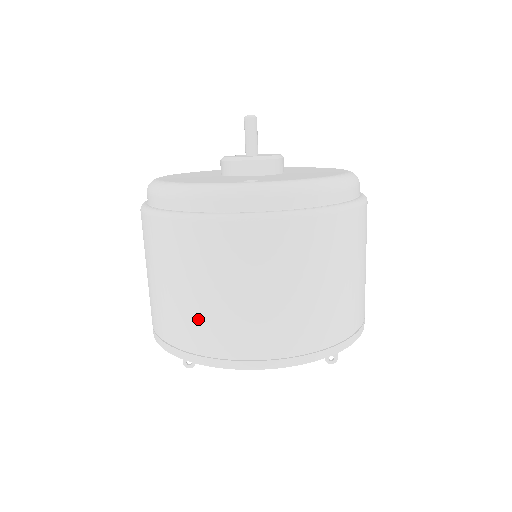
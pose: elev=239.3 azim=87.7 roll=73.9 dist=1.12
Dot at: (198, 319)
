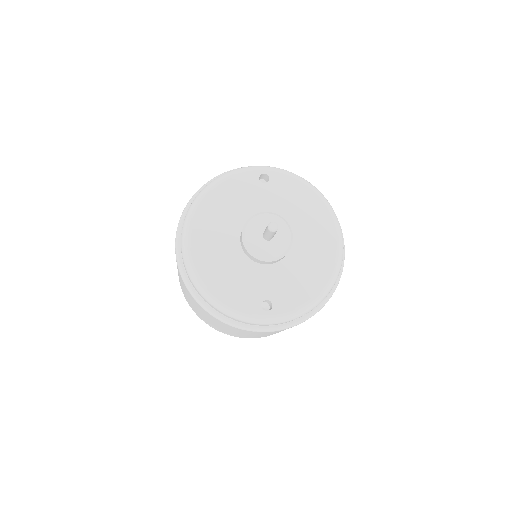
Dot at: (220, 329)
